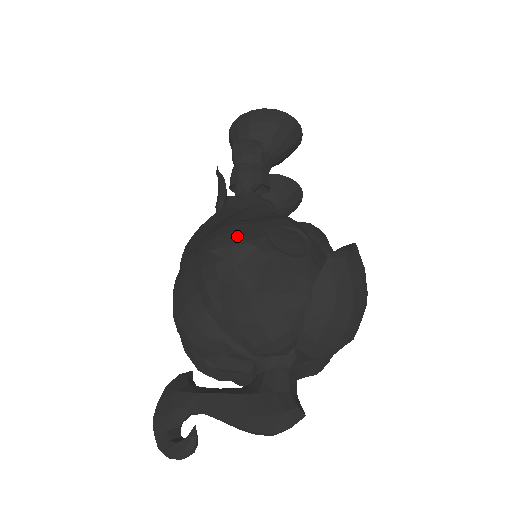
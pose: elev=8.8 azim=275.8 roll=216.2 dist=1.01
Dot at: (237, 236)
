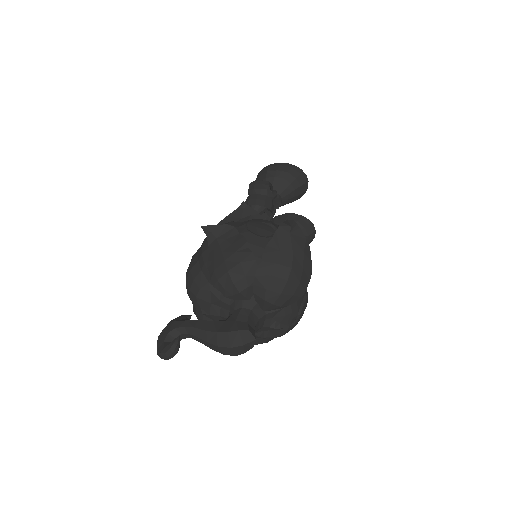
Dot at: occluded
